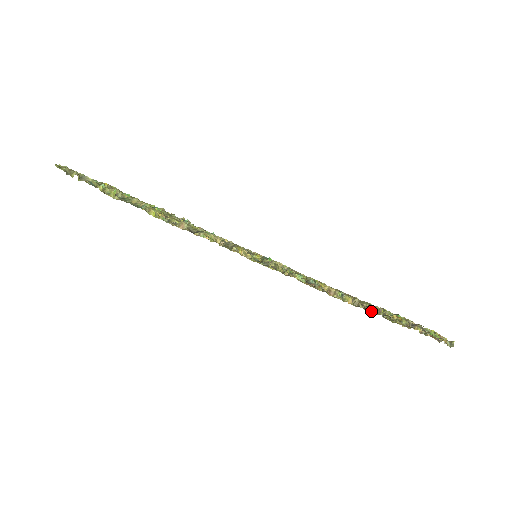
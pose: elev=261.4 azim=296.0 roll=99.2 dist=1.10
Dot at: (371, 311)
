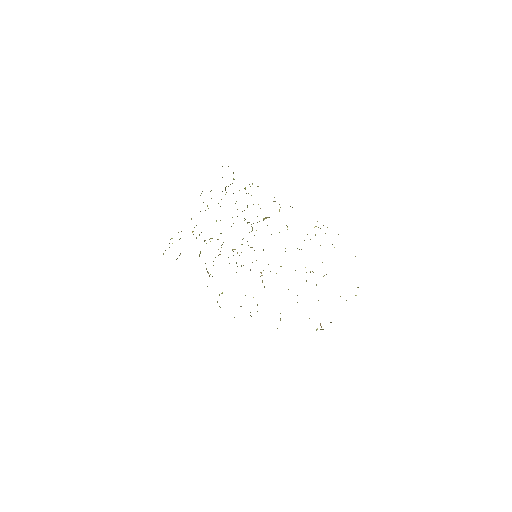
Dot at: occluded
